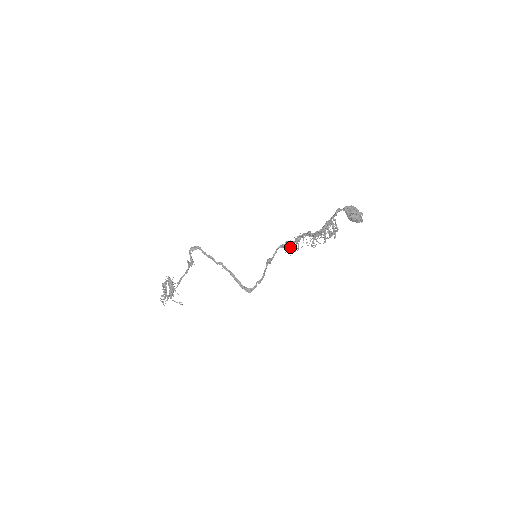
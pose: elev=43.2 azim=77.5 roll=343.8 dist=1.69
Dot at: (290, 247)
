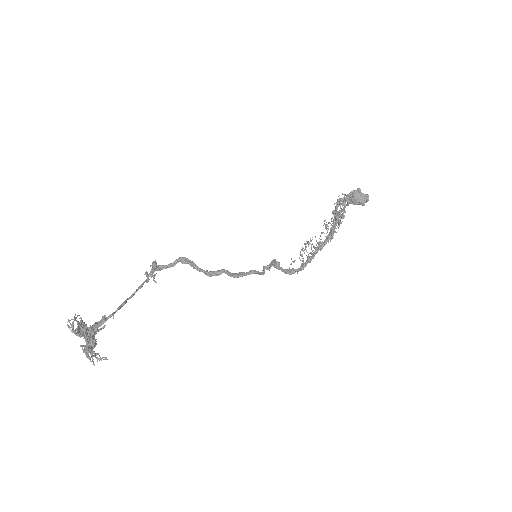
Dot at: occluded
